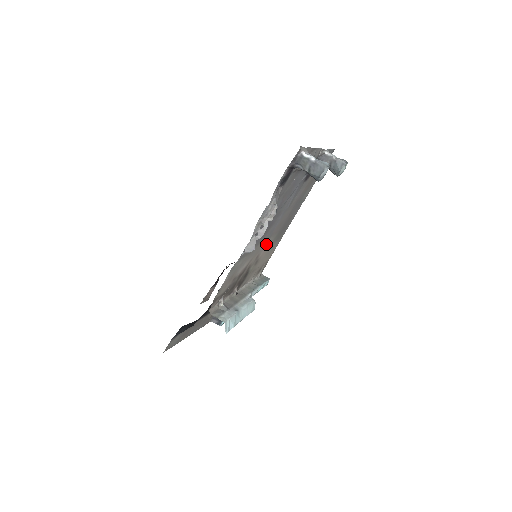
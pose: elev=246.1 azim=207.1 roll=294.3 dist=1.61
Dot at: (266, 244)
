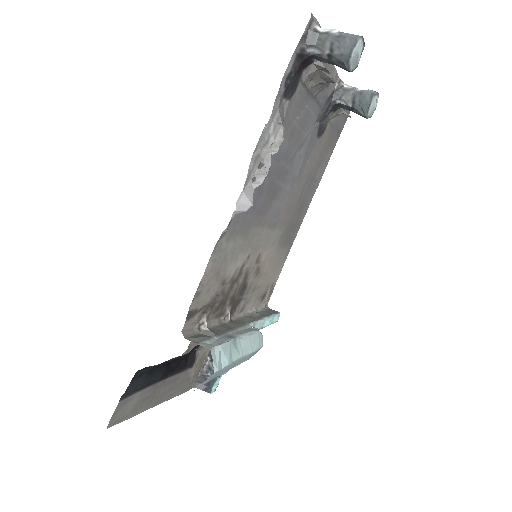
Dot at: (270, 239)
